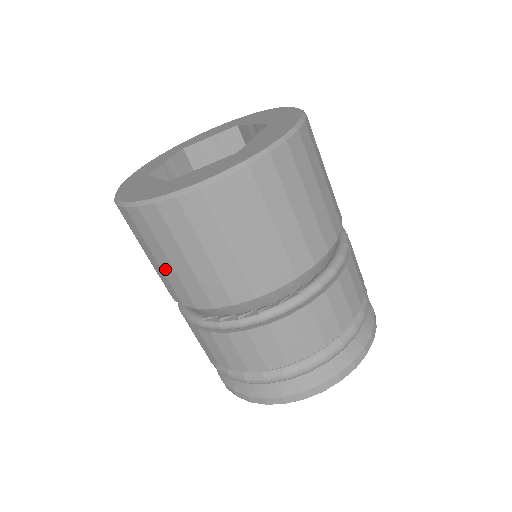
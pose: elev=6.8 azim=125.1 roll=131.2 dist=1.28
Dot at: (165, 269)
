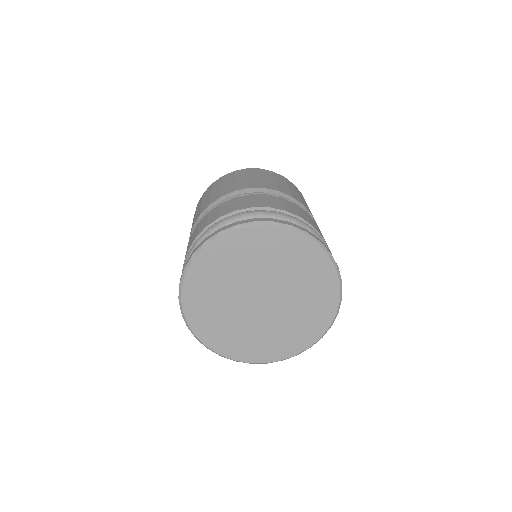
Dot at: (253, 179)
